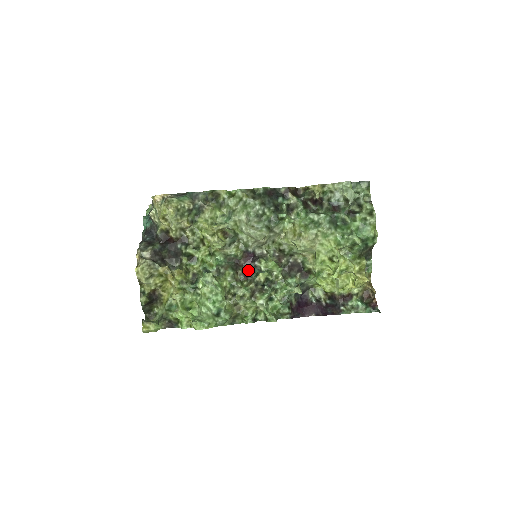
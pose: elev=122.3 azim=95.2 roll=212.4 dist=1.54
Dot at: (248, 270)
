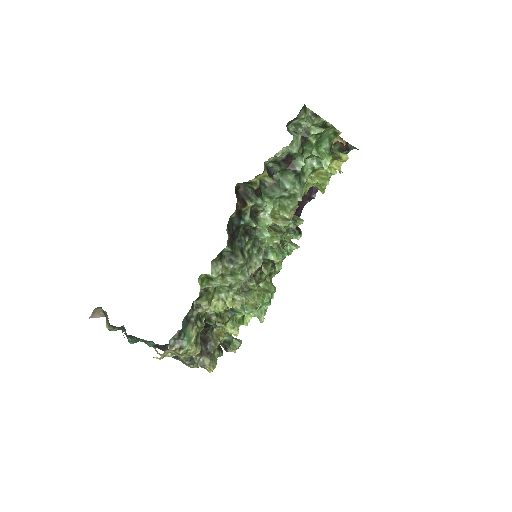
Dot at: occluded
